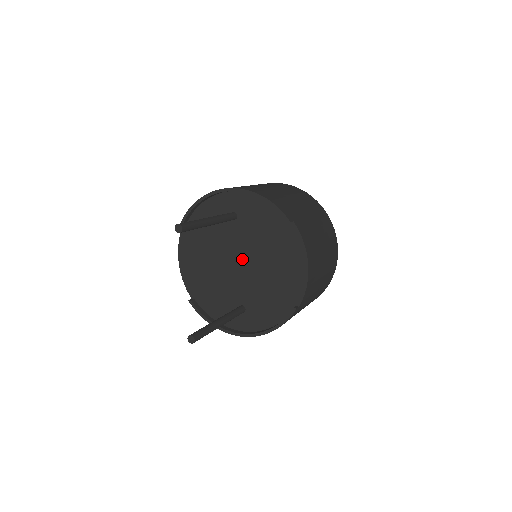
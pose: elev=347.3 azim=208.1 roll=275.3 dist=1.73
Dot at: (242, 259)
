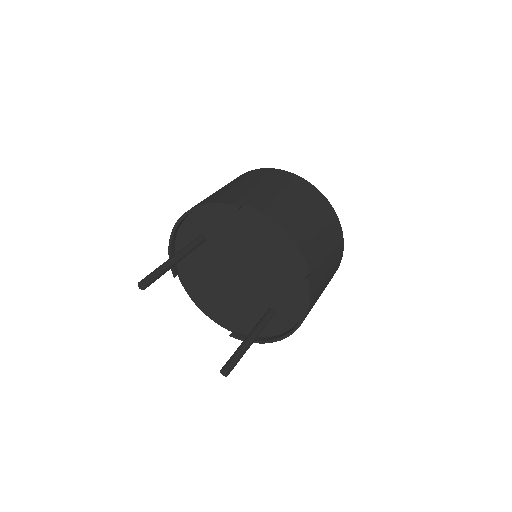
Dot at: (237, 269)
